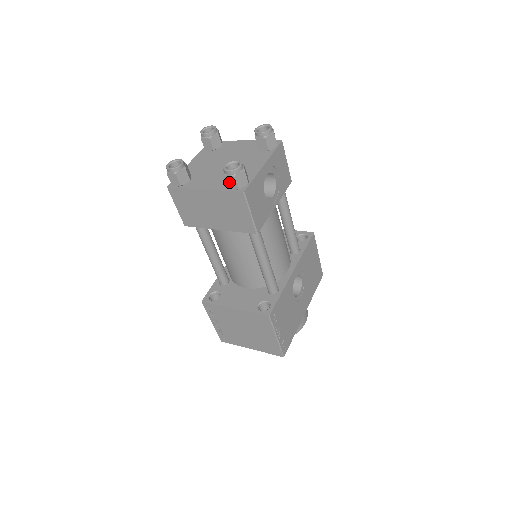
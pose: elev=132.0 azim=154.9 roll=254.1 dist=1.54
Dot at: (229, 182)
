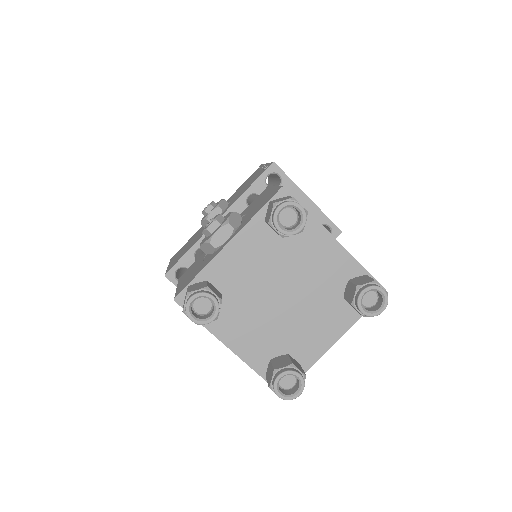
Dot at: occluded
